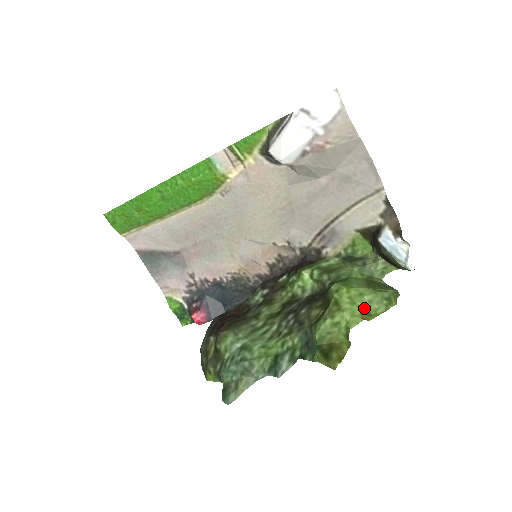
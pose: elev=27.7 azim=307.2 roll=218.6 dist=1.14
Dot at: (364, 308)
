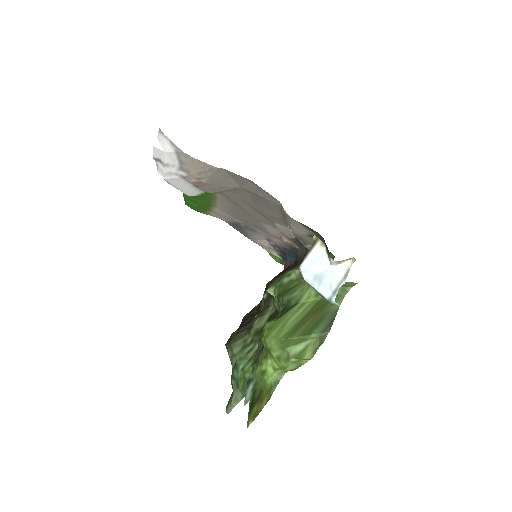
Dot at: occluded
